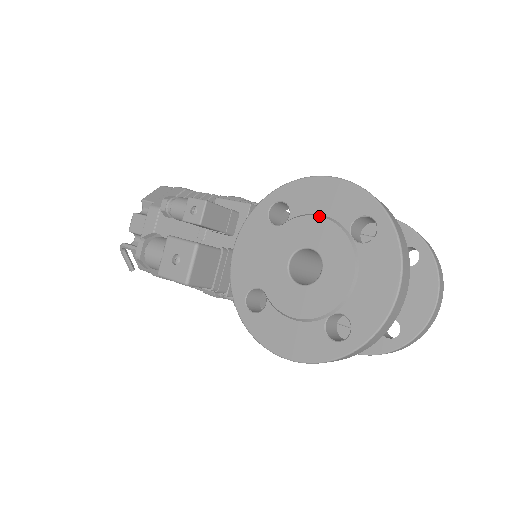
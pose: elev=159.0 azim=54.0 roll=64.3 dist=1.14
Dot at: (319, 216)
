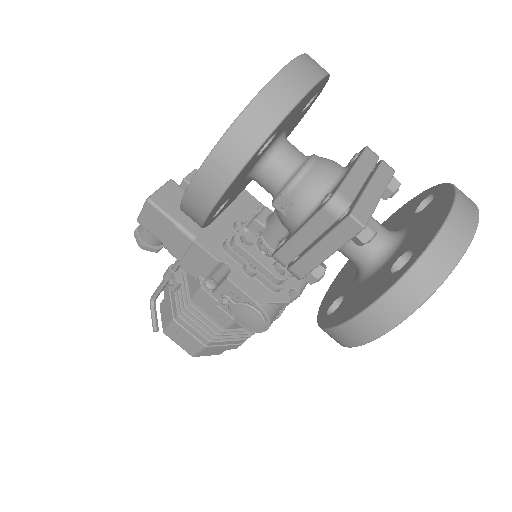
Dot at: occluded
